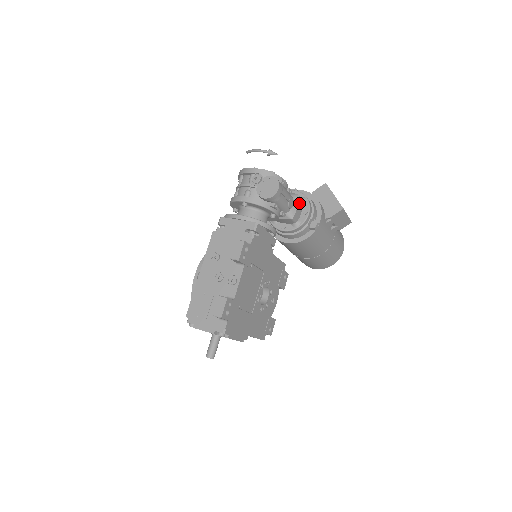
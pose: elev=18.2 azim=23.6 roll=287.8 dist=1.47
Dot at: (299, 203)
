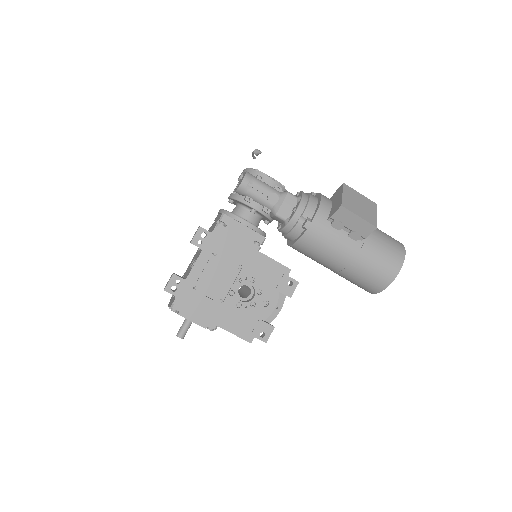
Dot at: (287, 200)
